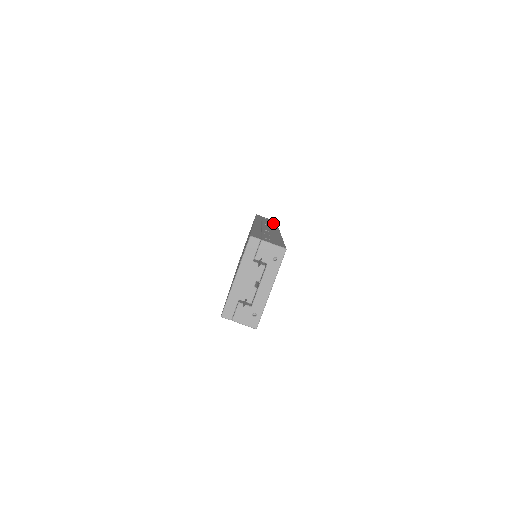
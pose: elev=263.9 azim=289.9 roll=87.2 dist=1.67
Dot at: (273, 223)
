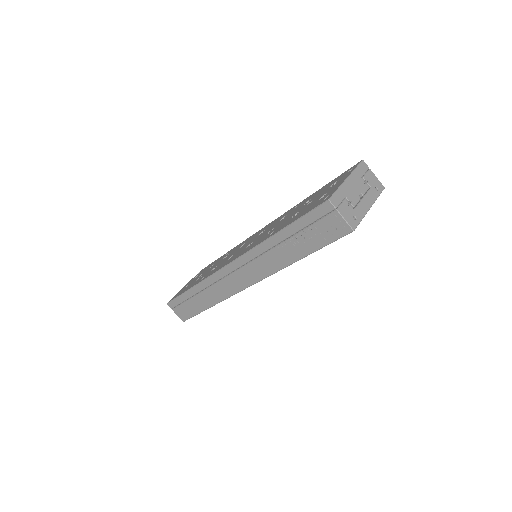
Dot at: occluded
